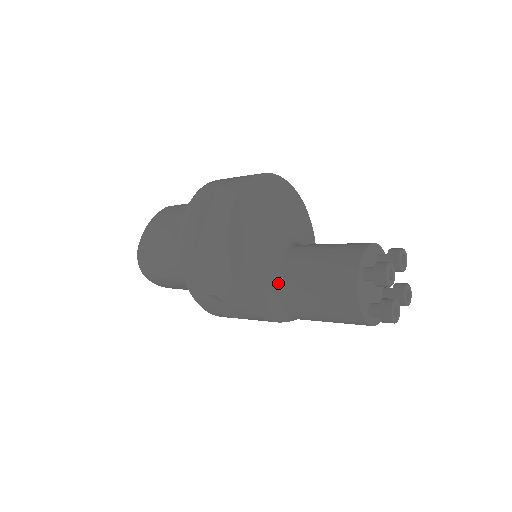
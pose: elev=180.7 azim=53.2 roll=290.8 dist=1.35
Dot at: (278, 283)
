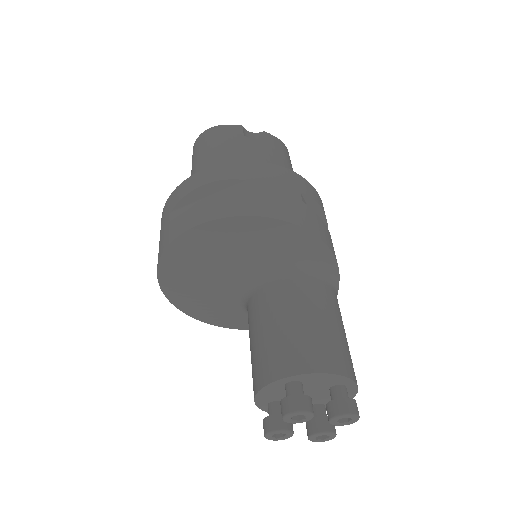
Dot at: occluded
